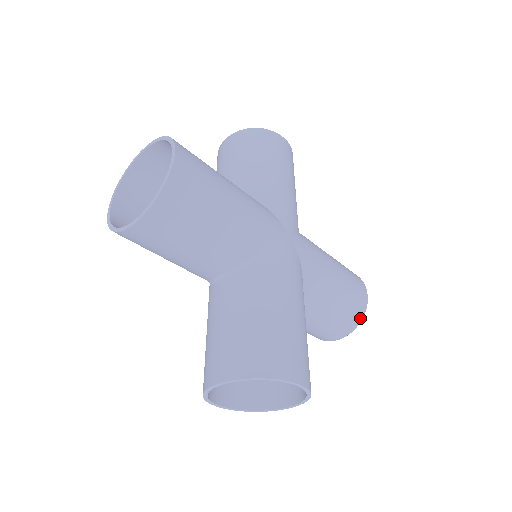
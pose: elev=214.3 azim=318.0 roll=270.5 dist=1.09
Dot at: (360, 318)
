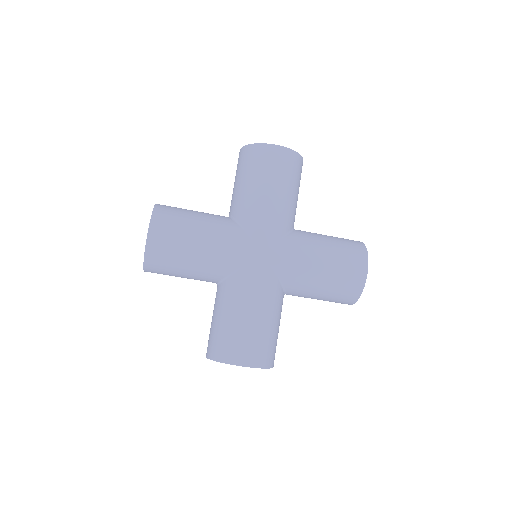
Dot at: (359, 293)
